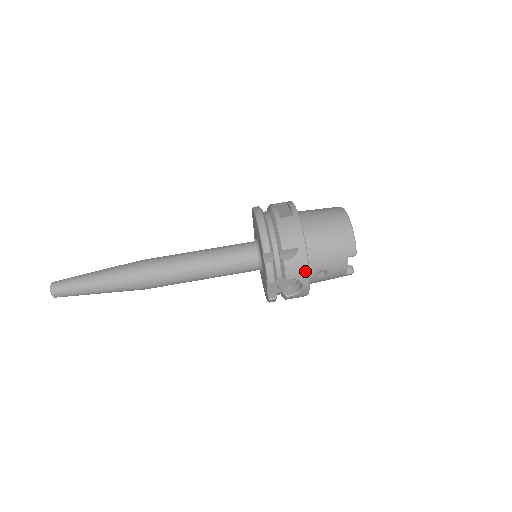
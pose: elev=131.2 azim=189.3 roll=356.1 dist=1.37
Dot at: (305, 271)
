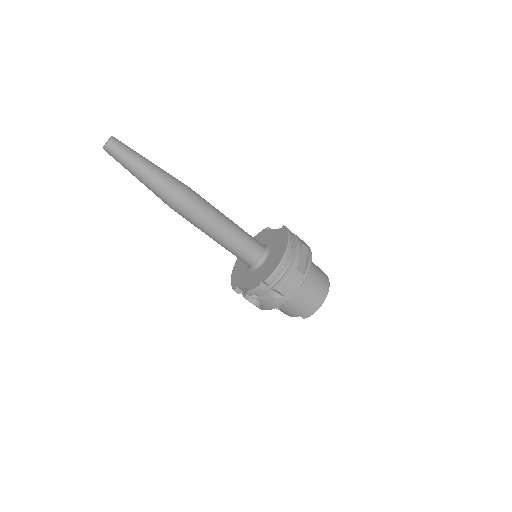
Dot at: (272, 307)
